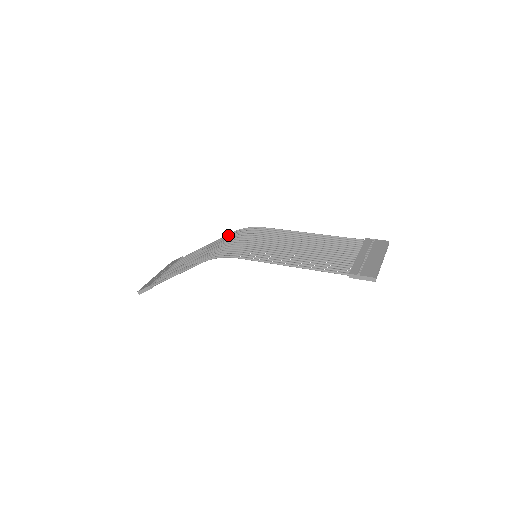
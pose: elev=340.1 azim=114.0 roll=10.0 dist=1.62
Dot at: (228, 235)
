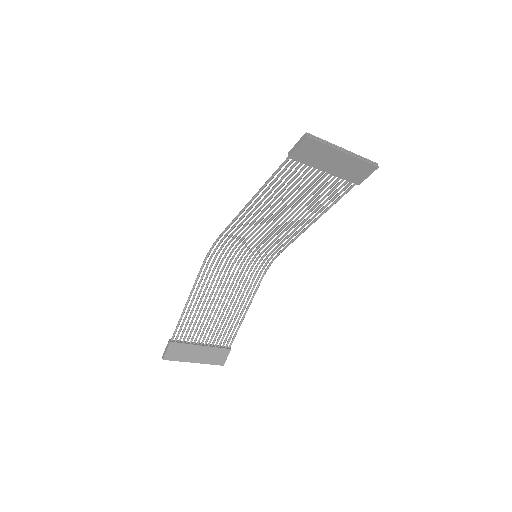
Dot at: (255, 281)
